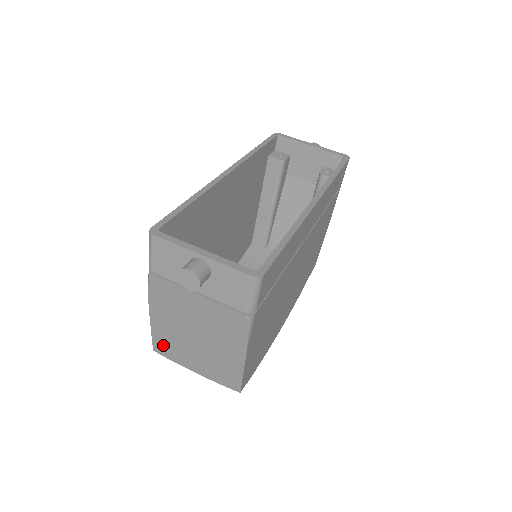
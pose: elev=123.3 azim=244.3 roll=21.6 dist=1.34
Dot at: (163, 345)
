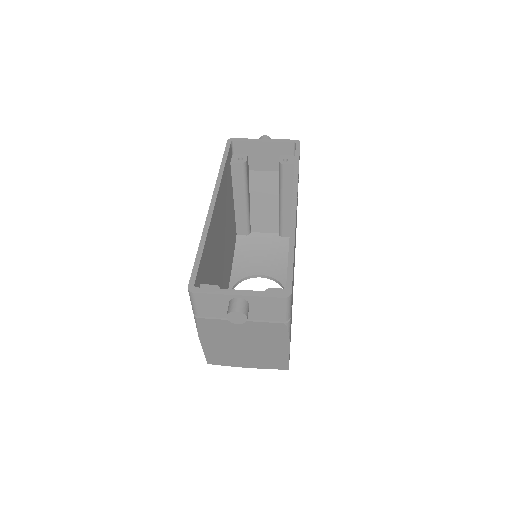
Dot at: (216, 358)
